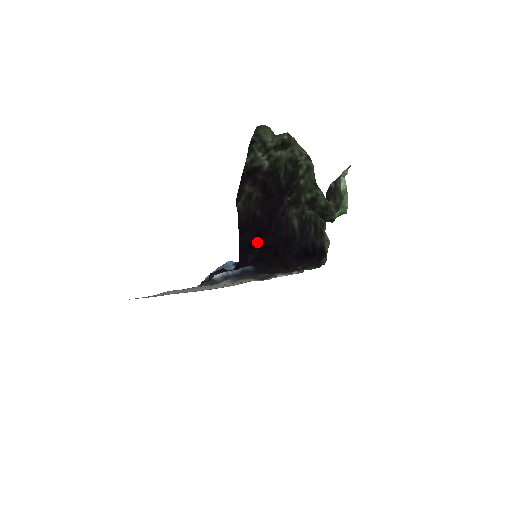
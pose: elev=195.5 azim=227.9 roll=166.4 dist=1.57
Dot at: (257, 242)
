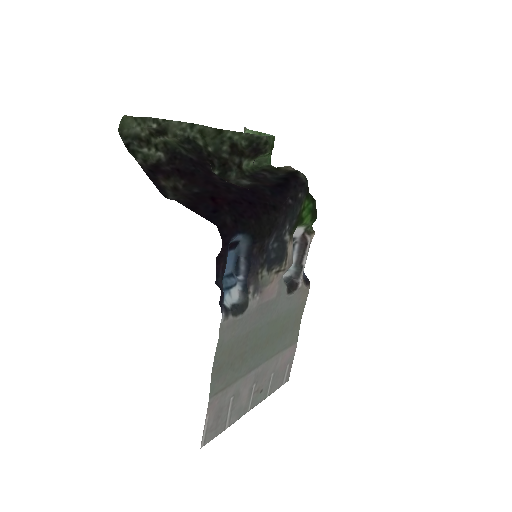
Dot at: (218, 204)
